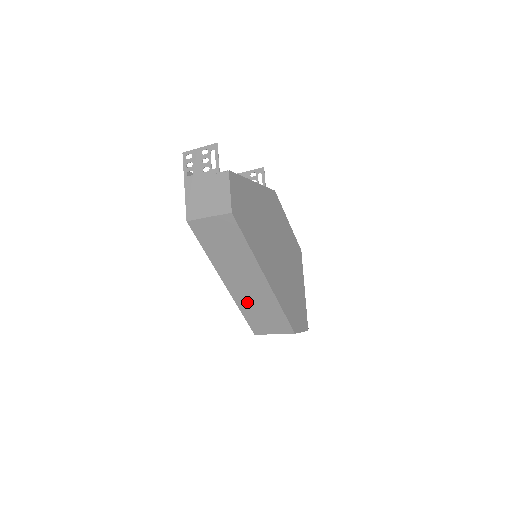
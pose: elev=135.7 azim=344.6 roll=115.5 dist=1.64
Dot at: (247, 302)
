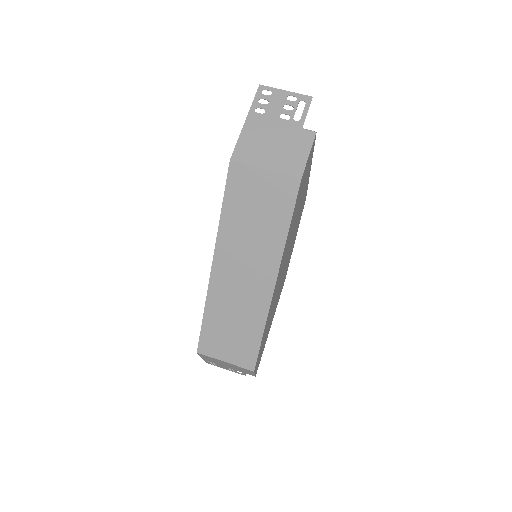
Dot at: (223, 304)
